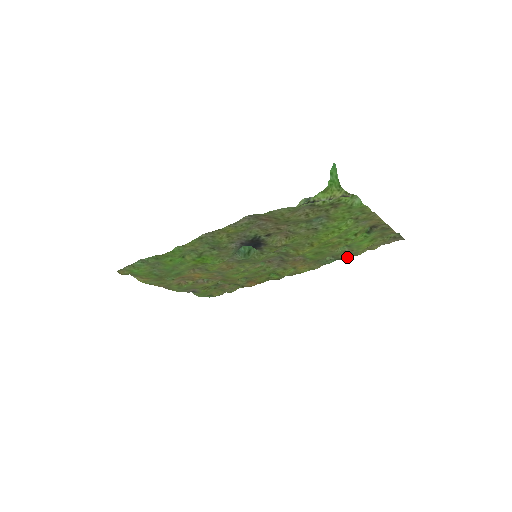
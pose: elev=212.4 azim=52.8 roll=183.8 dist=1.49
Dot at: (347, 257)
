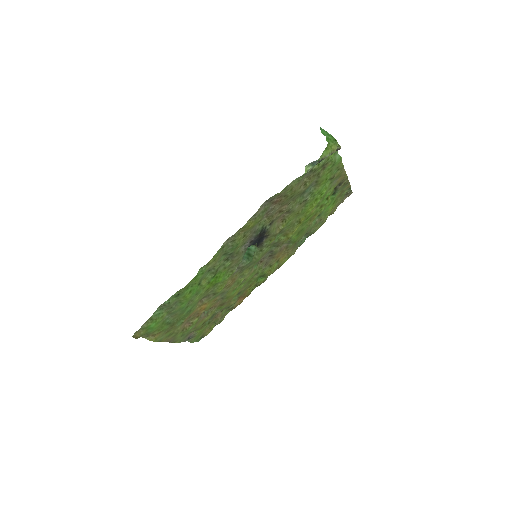
Dot at: (316, 229)
